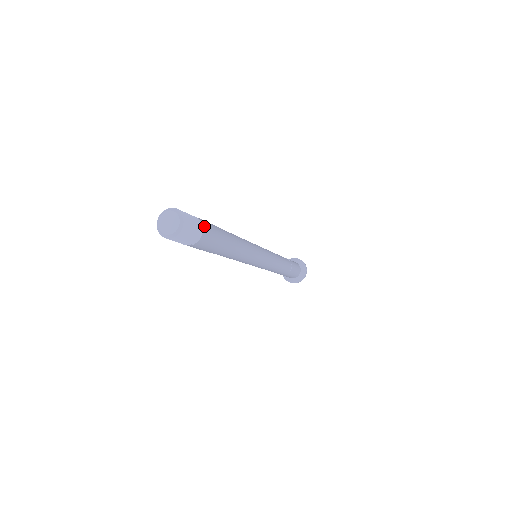
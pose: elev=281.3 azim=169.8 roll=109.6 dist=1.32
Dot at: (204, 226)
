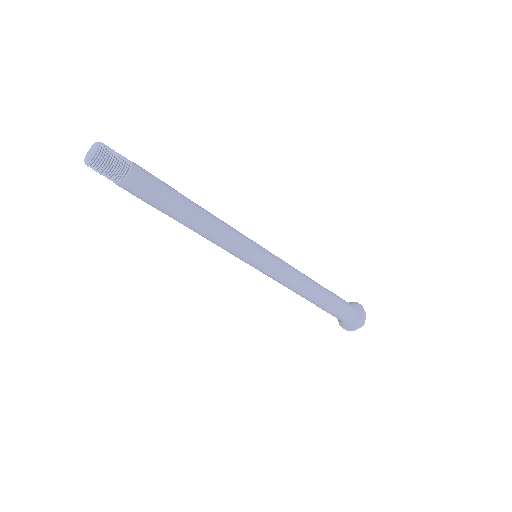
Dot at: (136, 166)
